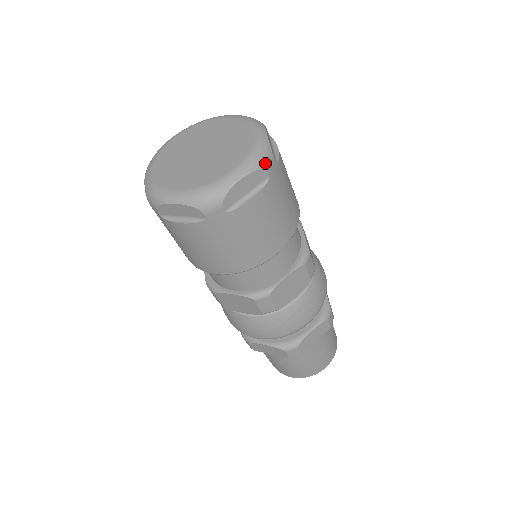
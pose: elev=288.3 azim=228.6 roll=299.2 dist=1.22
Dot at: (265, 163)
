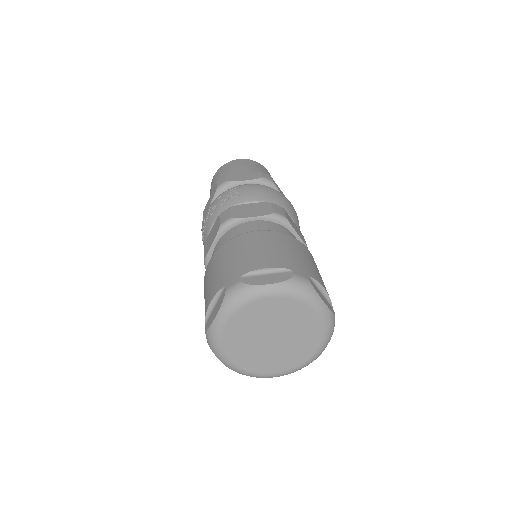
Dot at: occluded
